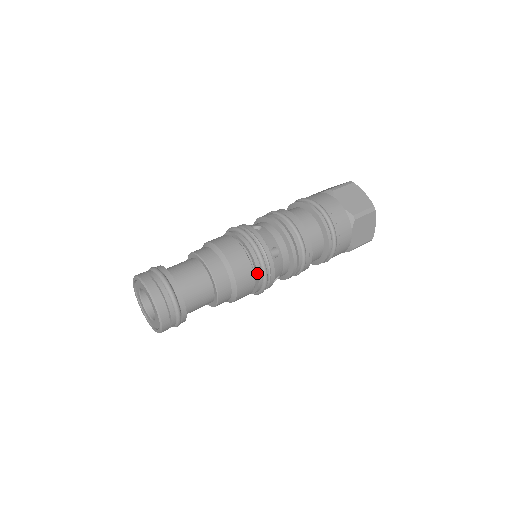
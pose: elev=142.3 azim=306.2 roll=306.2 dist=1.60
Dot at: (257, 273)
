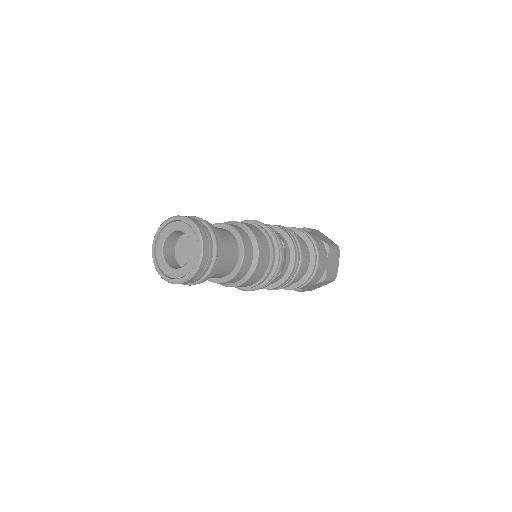
Dot at: (257, 226)
